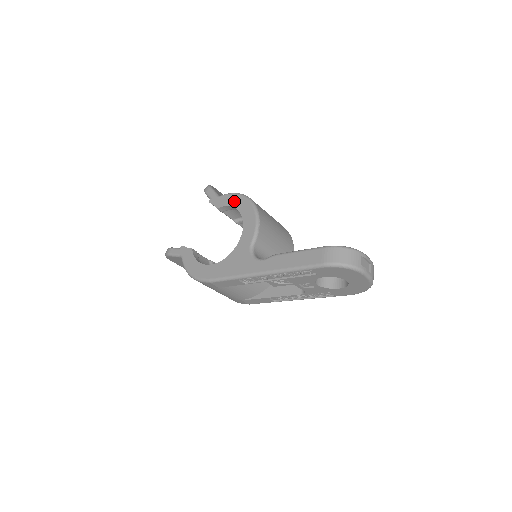
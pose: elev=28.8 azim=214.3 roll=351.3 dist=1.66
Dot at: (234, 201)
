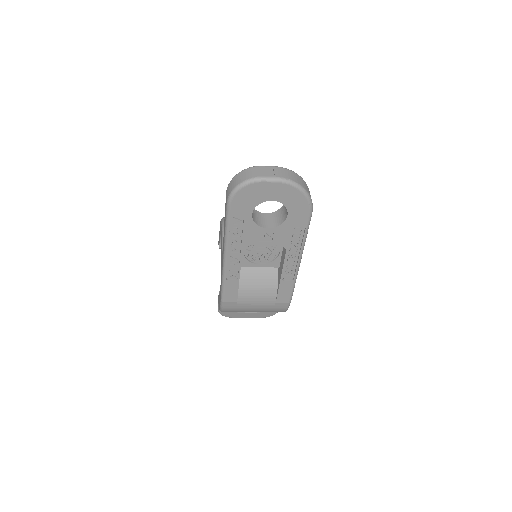
Dot at: occluded
